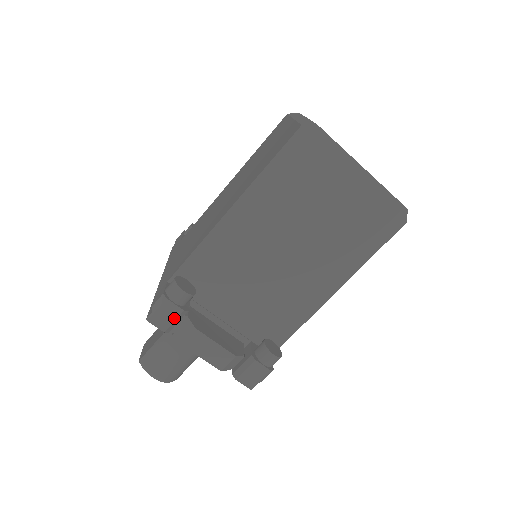
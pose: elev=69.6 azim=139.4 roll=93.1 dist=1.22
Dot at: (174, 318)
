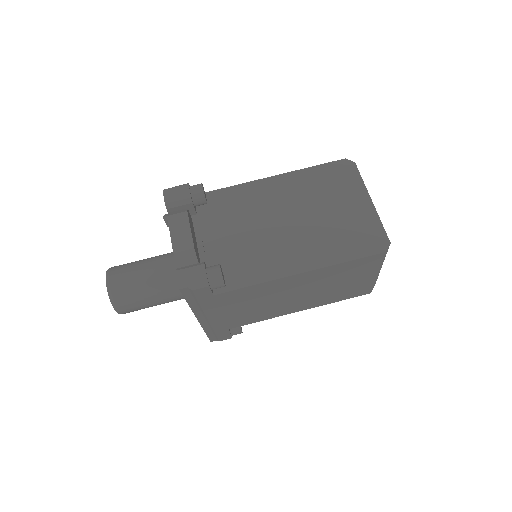
Dot at: (180, 198)
